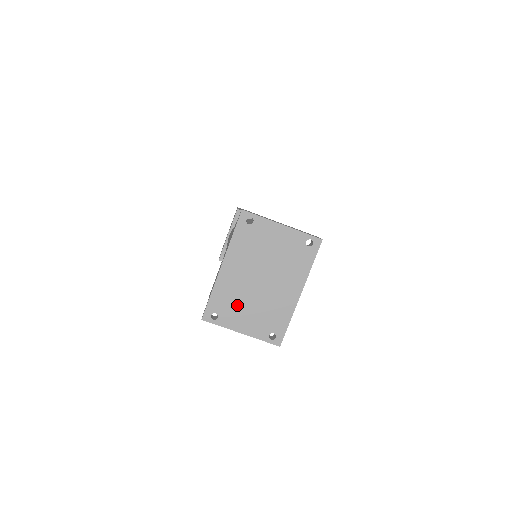
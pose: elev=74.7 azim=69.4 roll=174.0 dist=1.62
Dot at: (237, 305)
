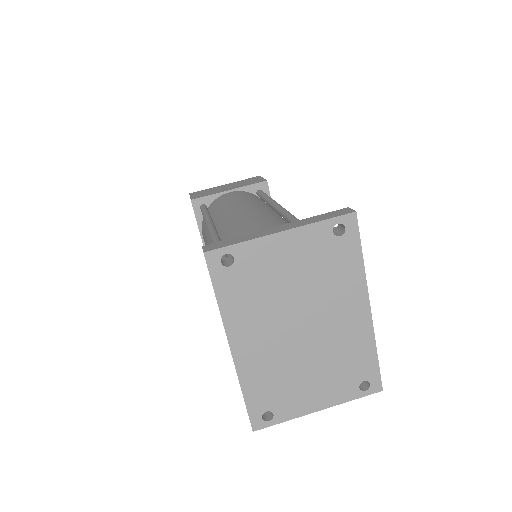
Dot at: (289, 382)
